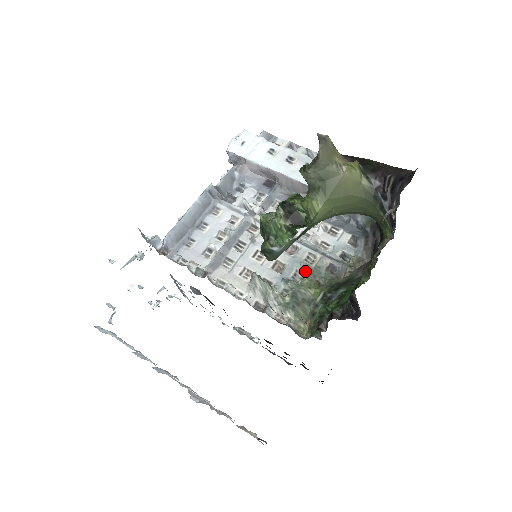
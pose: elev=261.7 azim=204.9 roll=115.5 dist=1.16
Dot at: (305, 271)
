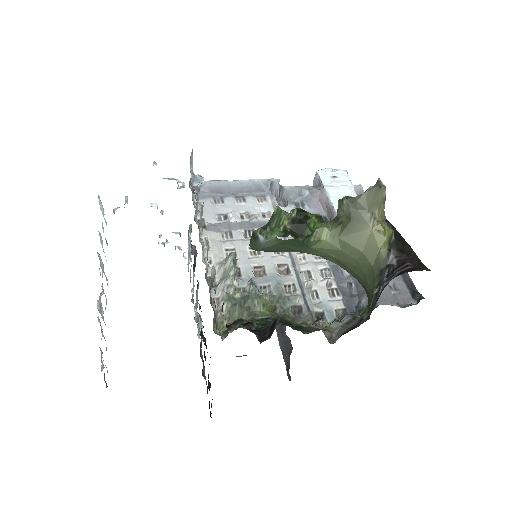
Dot at: (275, 291)
